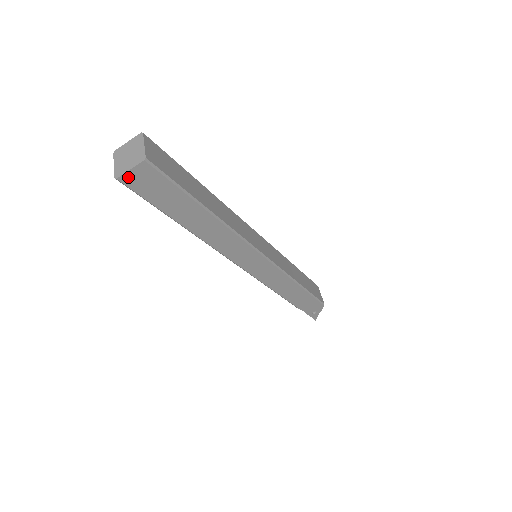
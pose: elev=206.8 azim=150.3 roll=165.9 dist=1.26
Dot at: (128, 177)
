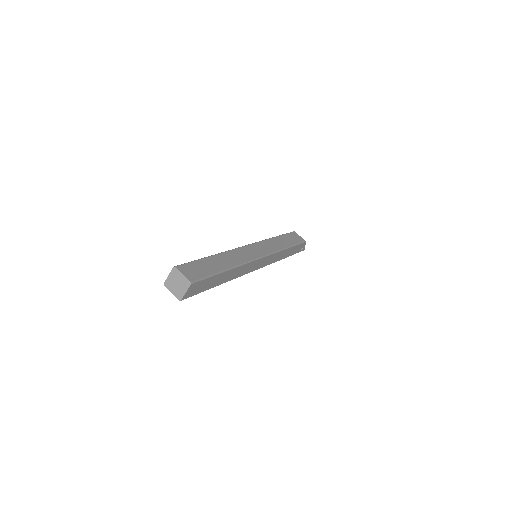
Dot at: (186, 295)
